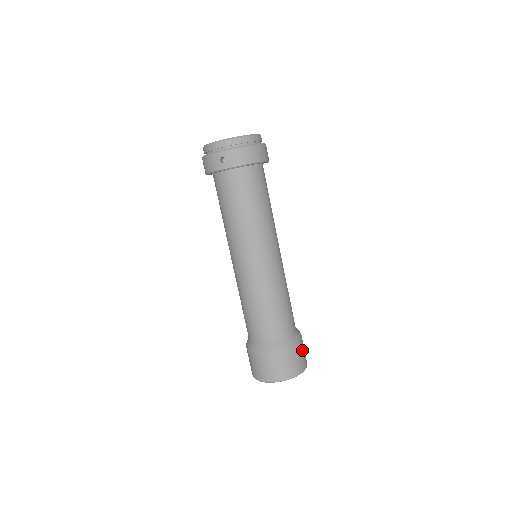
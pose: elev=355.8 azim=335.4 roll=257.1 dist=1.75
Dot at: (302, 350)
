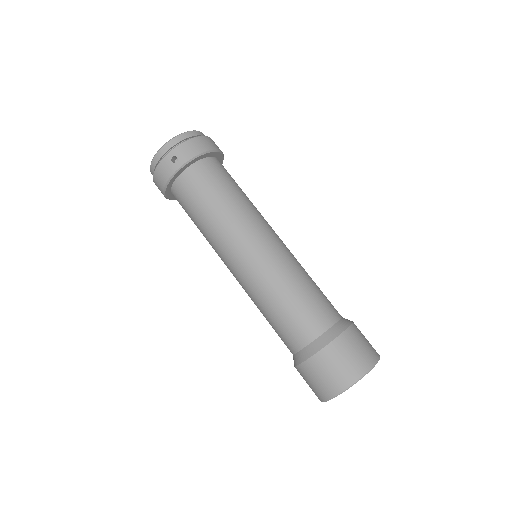
Dot at: (363, 336)
